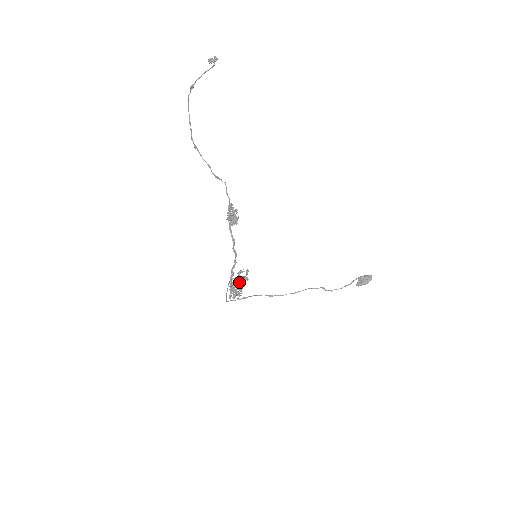
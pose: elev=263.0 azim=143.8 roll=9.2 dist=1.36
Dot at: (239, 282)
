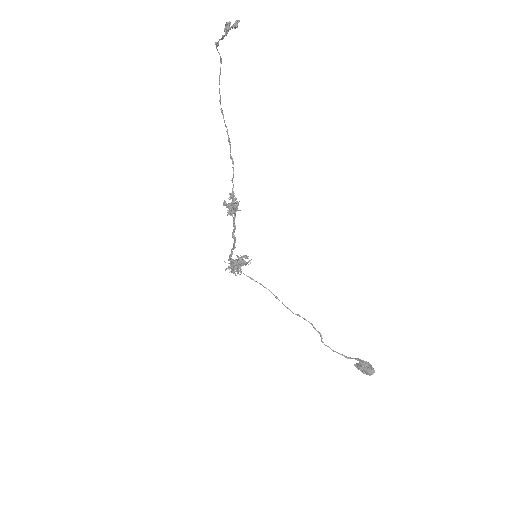
Dot at: (232, 265)
